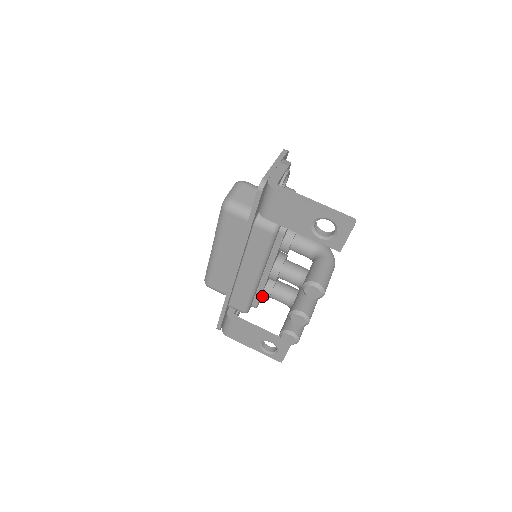
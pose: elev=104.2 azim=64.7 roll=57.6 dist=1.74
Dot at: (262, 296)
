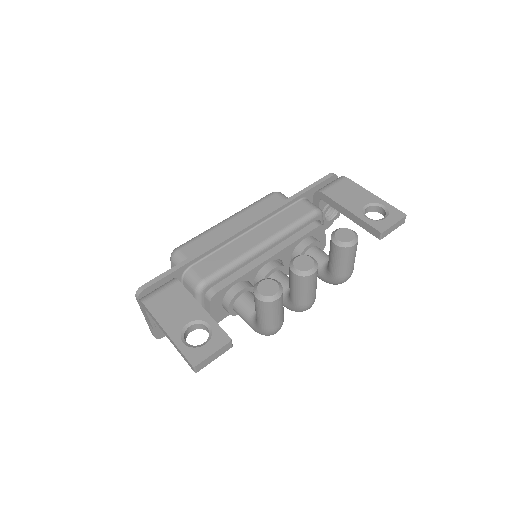
Dot at: (233, 286)
